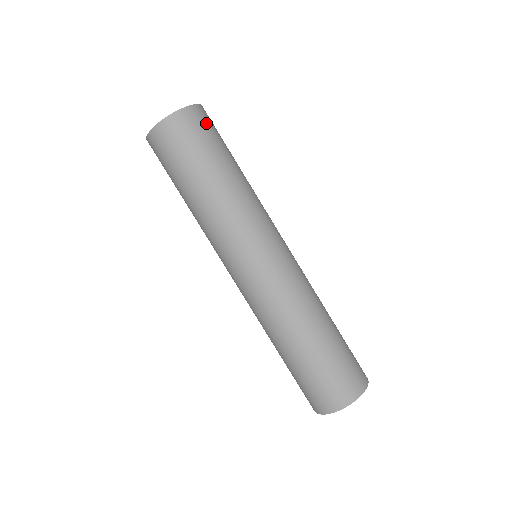
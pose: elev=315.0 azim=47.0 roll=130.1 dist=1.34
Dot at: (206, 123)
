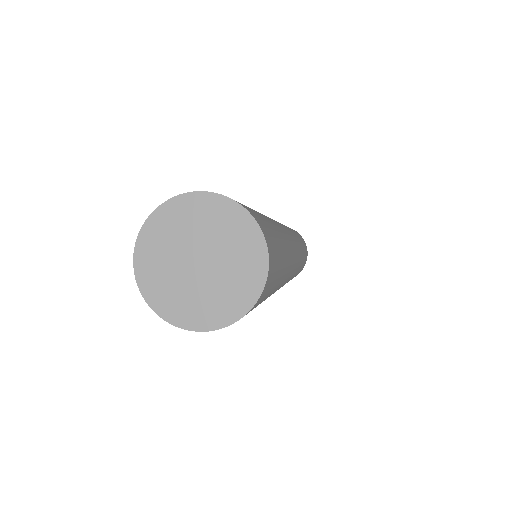
Dot at: (274, 250)
